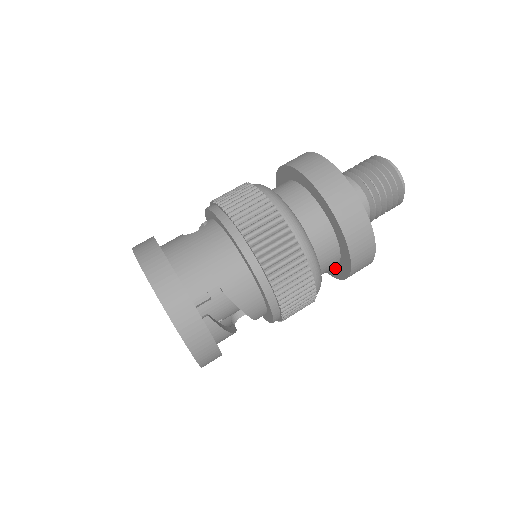
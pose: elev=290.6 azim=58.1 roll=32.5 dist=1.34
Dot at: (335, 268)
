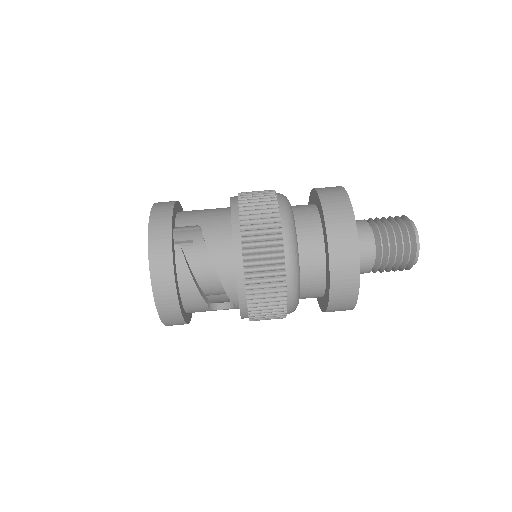
Dot at: (326, 289)
